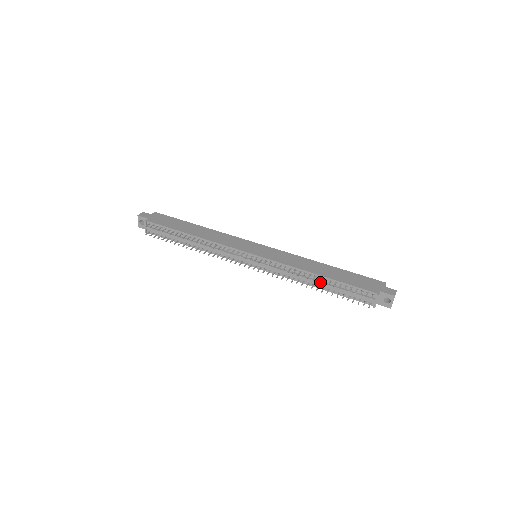
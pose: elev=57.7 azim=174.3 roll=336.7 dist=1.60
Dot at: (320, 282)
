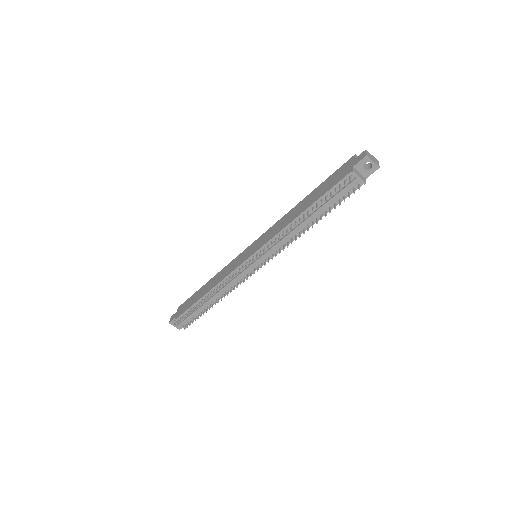
Dot at: (308, 218)
